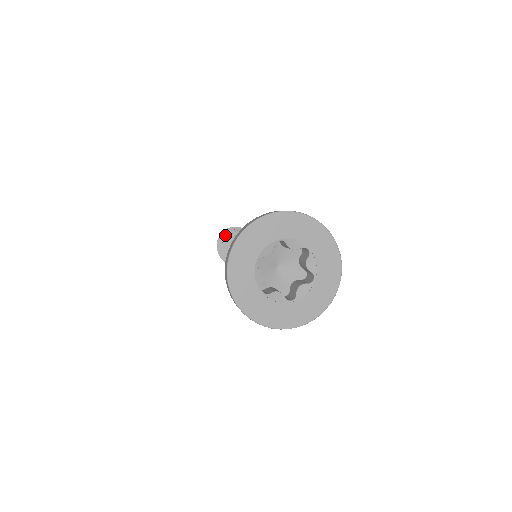
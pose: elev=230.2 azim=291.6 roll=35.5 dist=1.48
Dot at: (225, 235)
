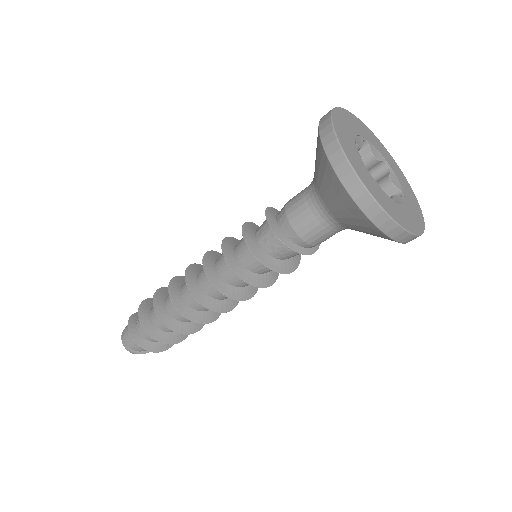
Dot at: (160, 290)
